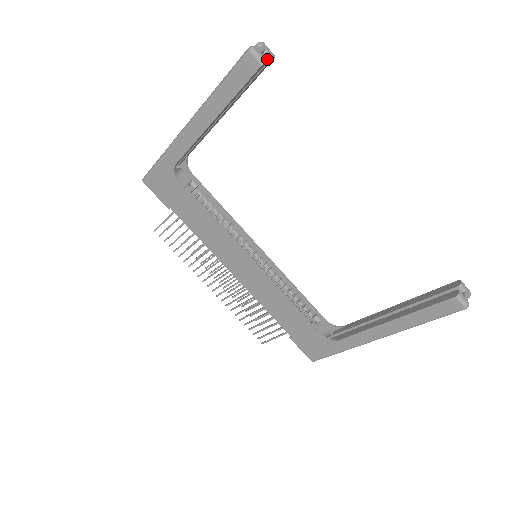
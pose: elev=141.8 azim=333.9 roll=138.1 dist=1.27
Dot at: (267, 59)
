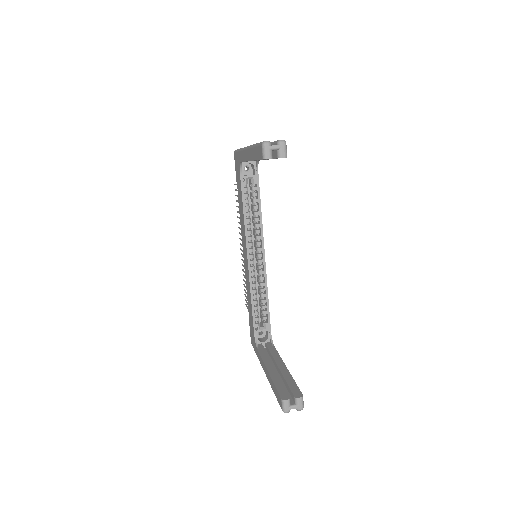
Dot at: (277, 156)
